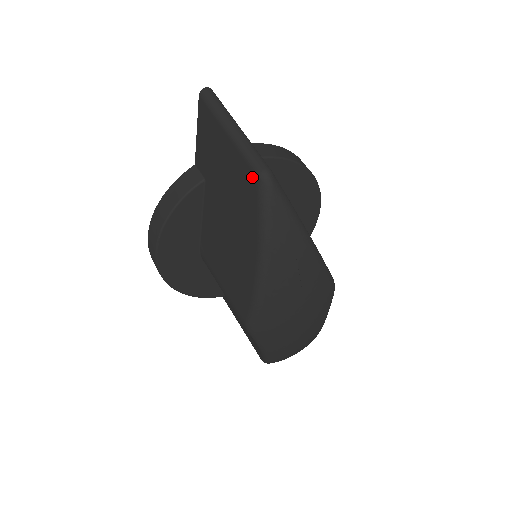
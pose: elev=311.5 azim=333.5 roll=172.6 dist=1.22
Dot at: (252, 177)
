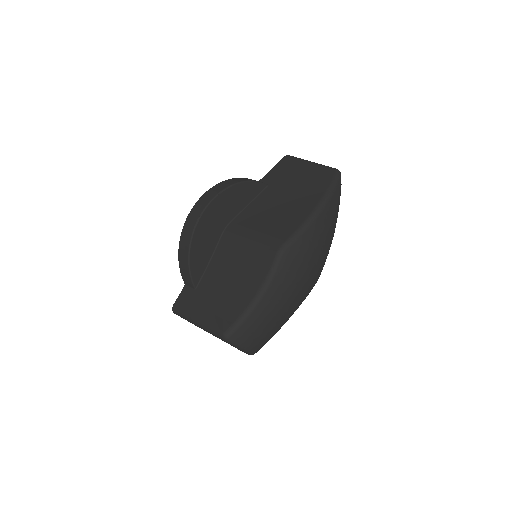
Dot at: (330, 170)
